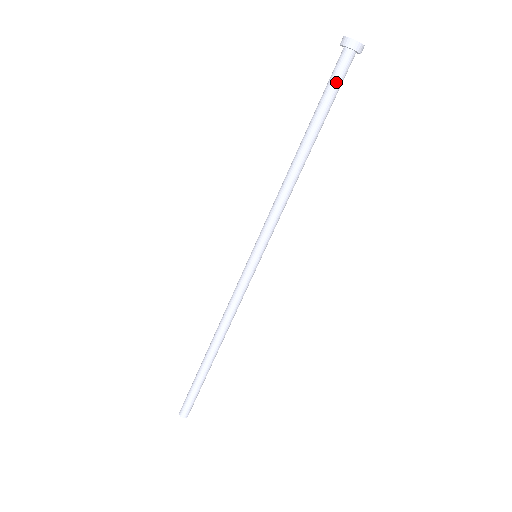
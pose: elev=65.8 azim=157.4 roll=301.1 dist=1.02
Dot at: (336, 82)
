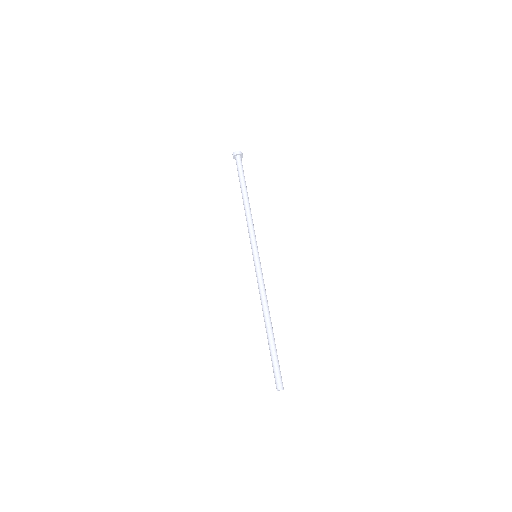
Dot at: (238, 168)
